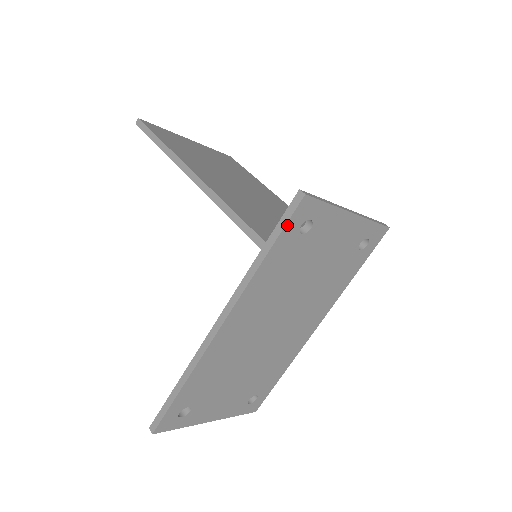
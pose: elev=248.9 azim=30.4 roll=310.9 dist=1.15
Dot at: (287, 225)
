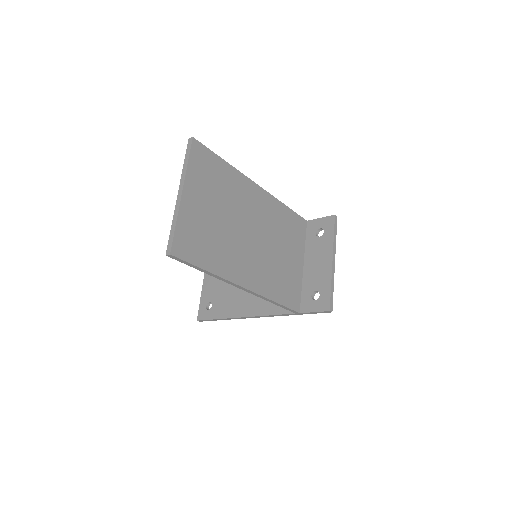
Dot at: (315, 312)
